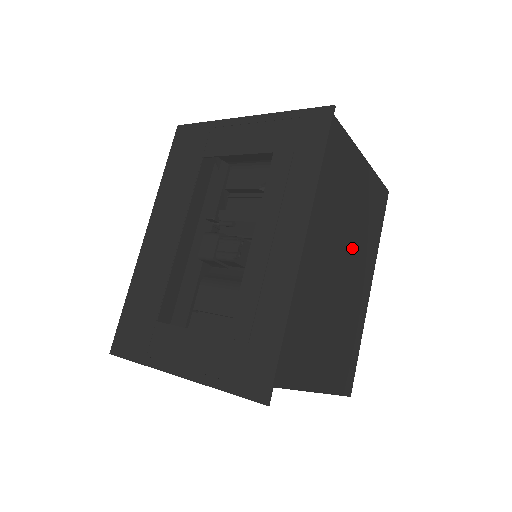
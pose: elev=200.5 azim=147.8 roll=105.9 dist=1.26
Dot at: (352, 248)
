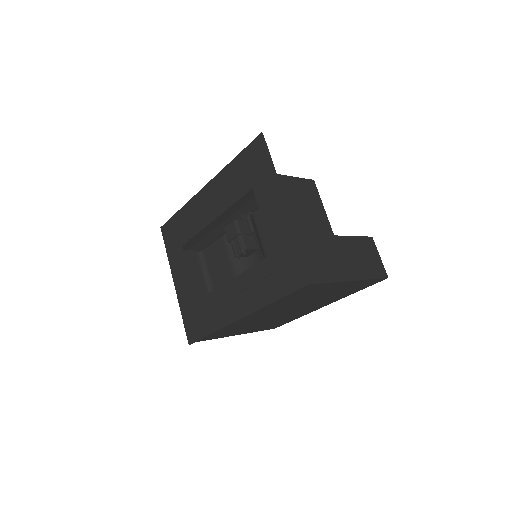
Dot at: (306, 305)
